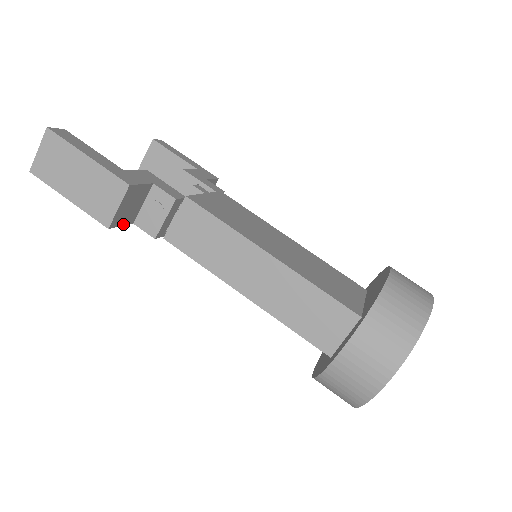
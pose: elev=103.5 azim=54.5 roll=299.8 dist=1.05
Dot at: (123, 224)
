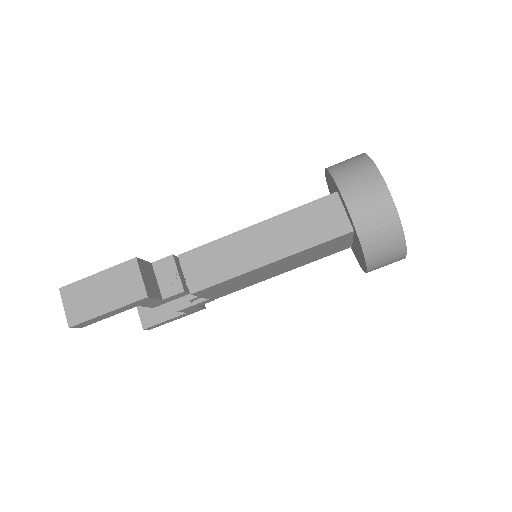
Dot at: (156, 298)
